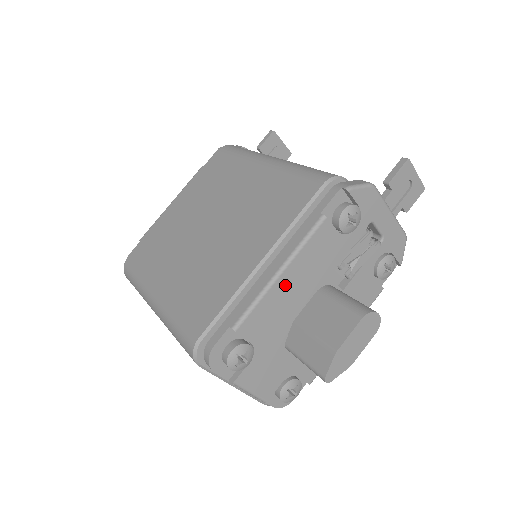
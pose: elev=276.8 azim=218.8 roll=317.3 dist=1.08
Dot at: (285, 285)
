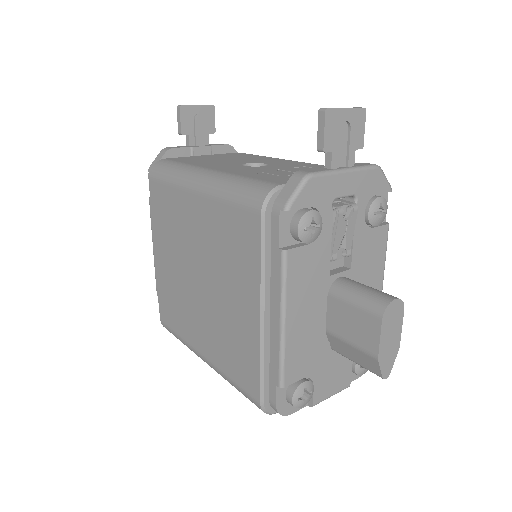
Dot at: (296, 324)
